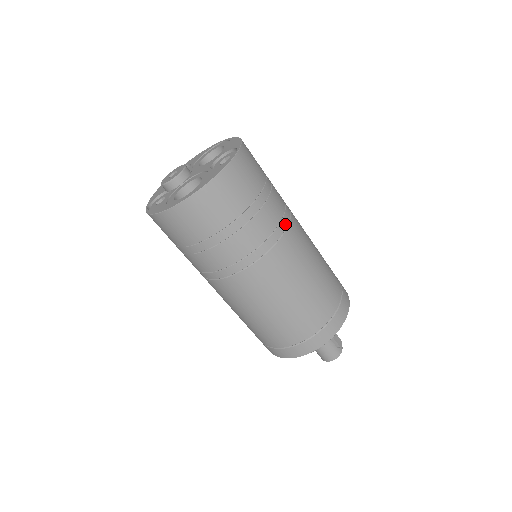
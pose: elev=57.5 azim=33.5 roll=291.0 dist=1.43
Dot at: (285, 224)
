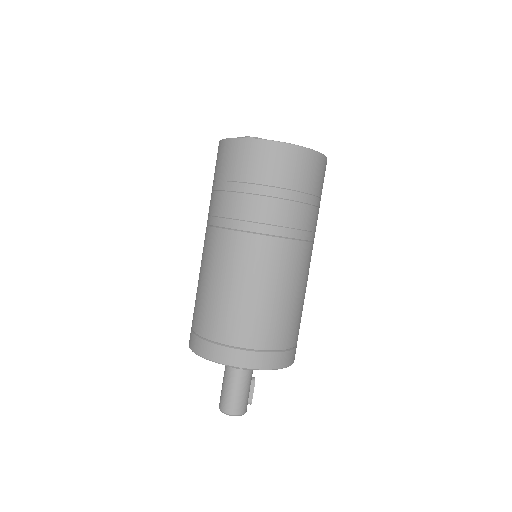
Dot at: occluded
